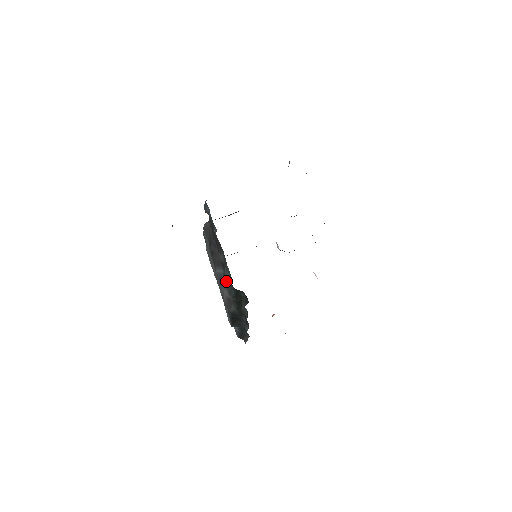
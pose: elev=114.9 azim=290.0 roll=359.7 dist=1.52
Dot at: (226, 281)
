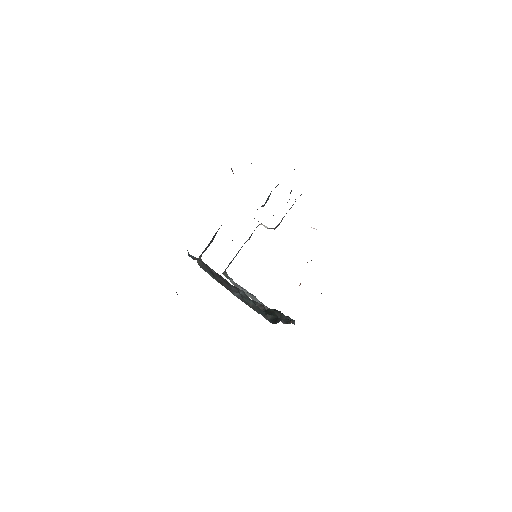
Dot at: (251, 306)
